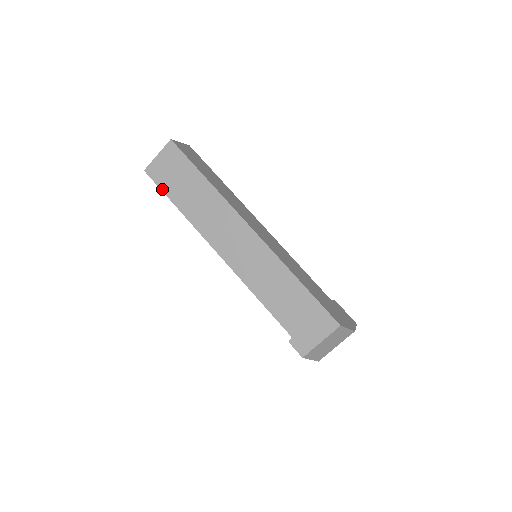
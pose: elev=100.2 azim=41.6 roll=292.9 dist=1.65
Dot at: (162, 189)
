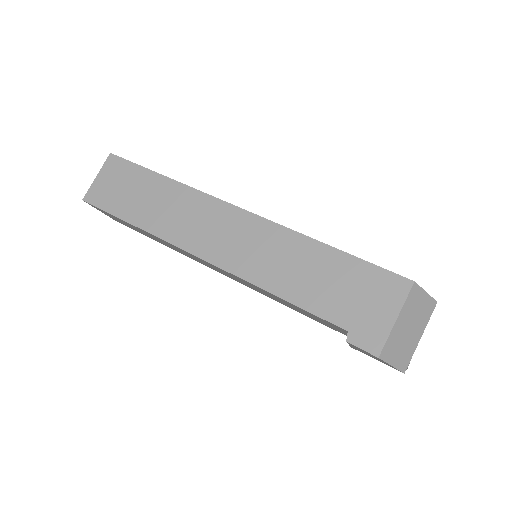
Dot at: (109, 211)
